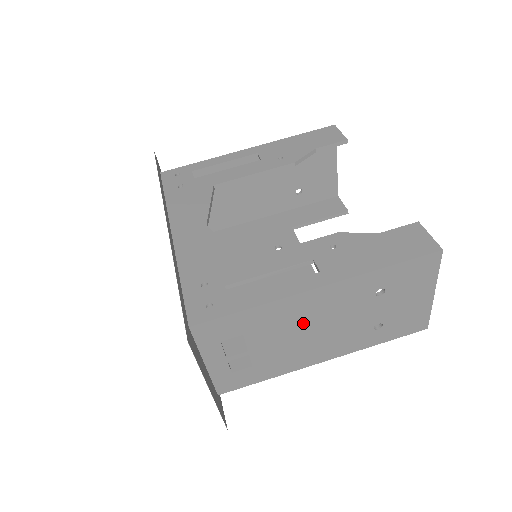
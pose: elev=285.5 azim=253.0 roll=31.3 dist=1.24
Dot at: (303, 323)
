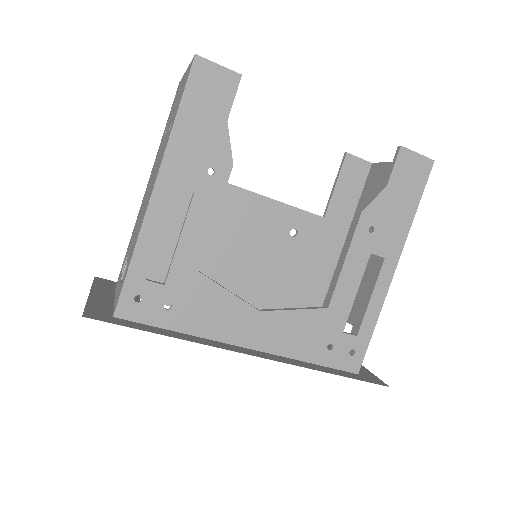
Dot at: occluded
